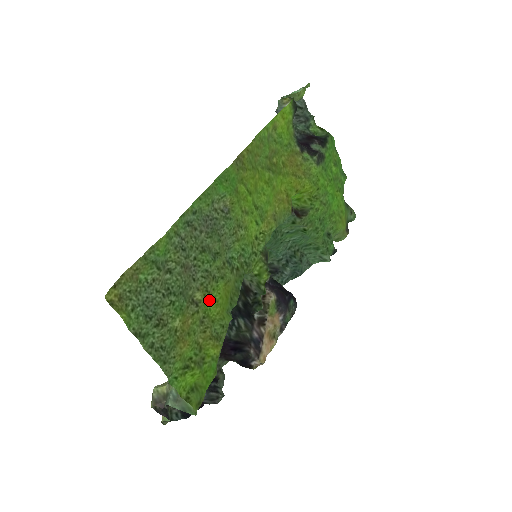
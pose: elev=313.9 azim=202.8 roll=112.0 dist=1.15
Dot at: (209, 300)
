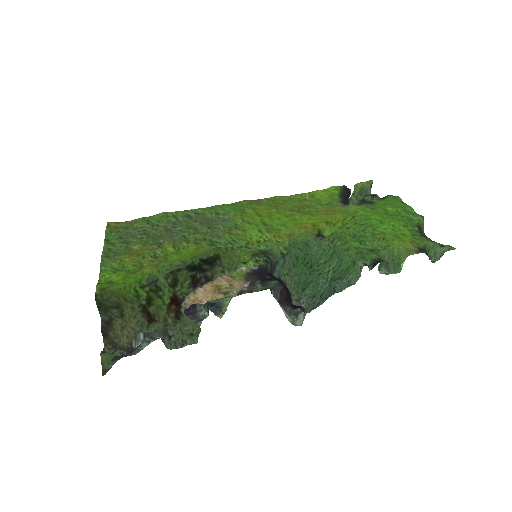
Dot at: (171, 246)
